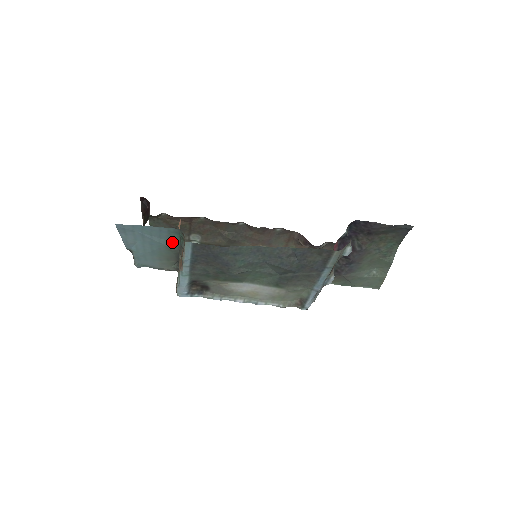
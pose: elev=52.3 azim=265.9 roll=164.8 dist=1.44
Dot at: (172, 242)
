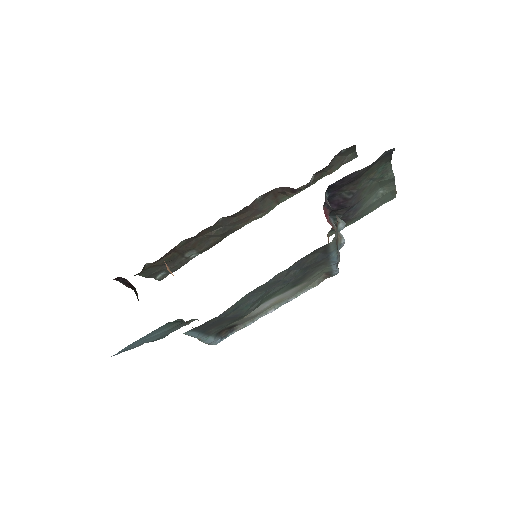
Dot at: (172, 325)
